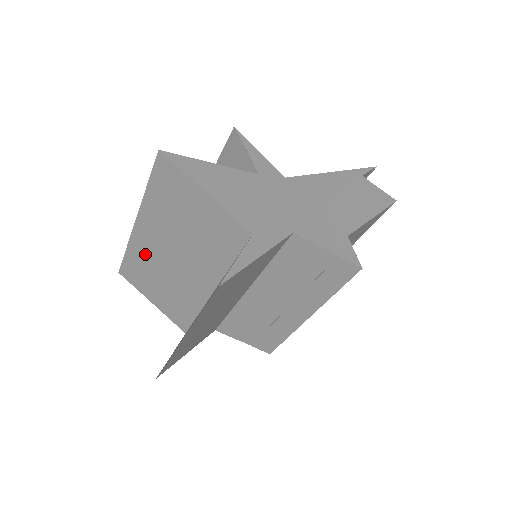
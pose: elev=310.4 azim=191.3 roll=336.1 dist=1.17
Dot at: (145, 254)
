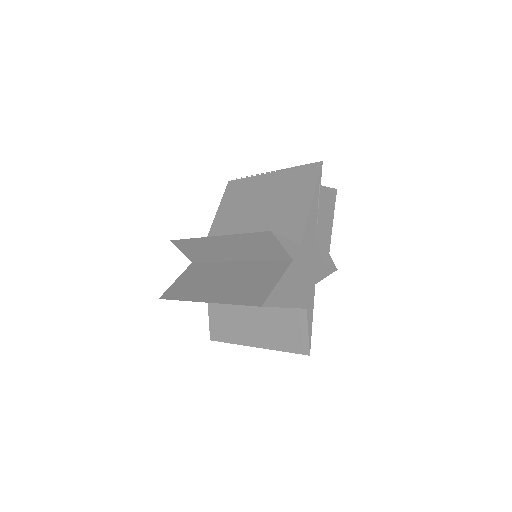
Dot at: occluded
